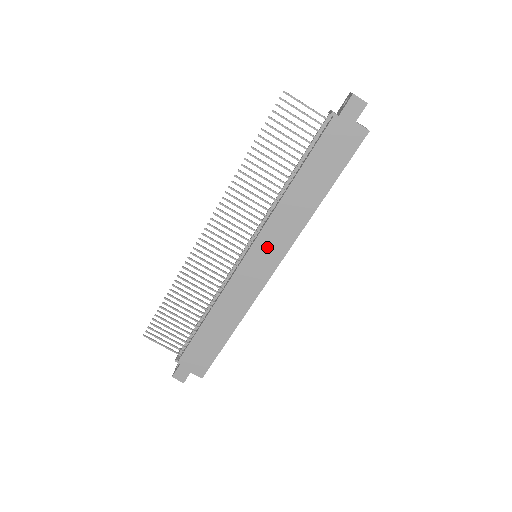
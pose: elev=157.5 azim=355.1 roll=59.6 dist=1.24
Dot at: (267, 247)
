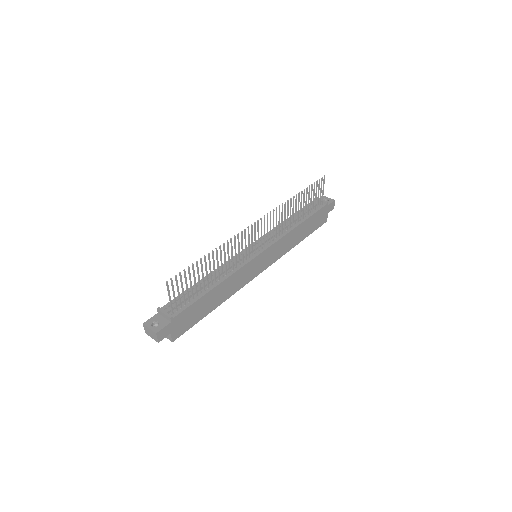
Dot at: (270, 254)
